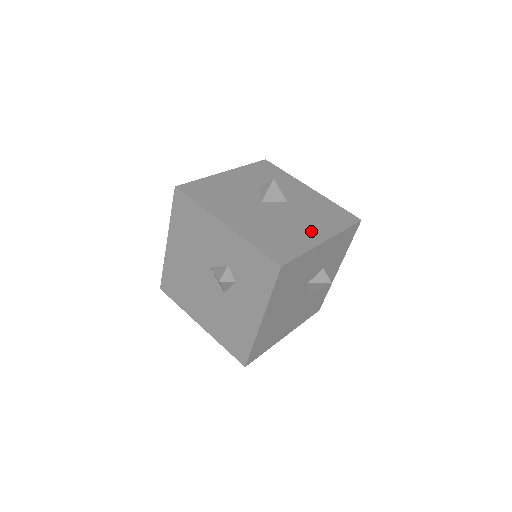
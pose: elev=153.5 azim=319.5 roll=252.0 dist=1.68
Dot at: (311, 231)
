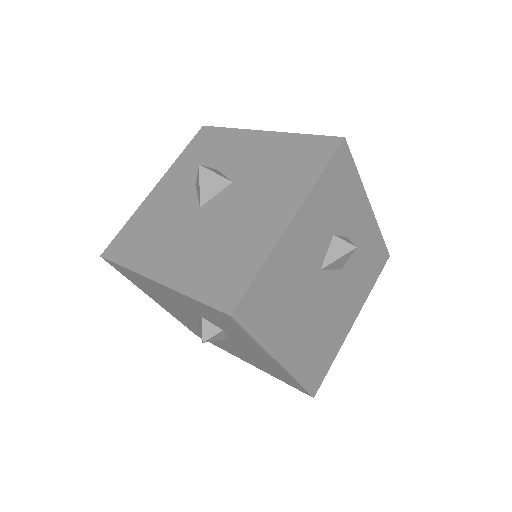
Dot at: (269, 215)
